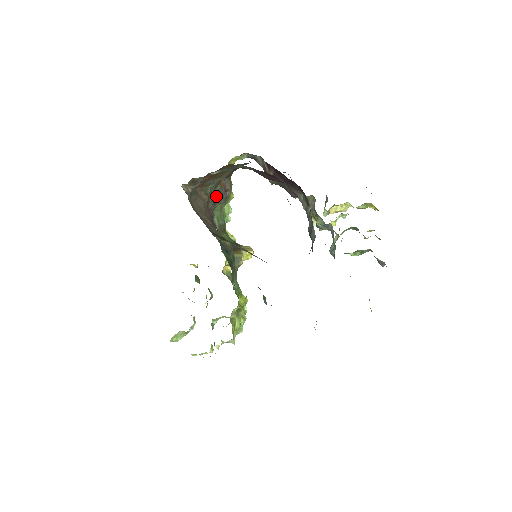
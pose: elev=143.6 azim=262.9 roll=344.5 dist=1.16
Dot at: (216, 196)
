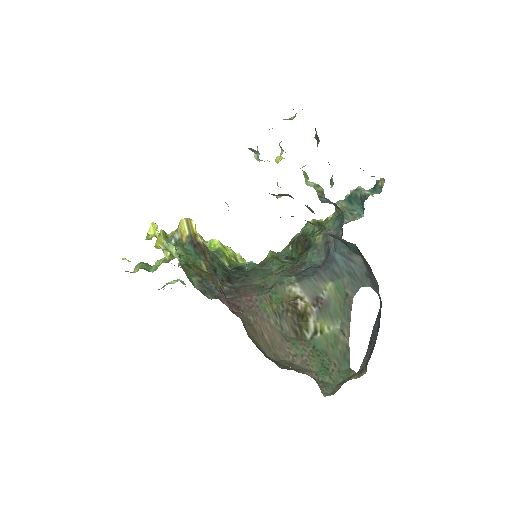
Dot at: occluded
